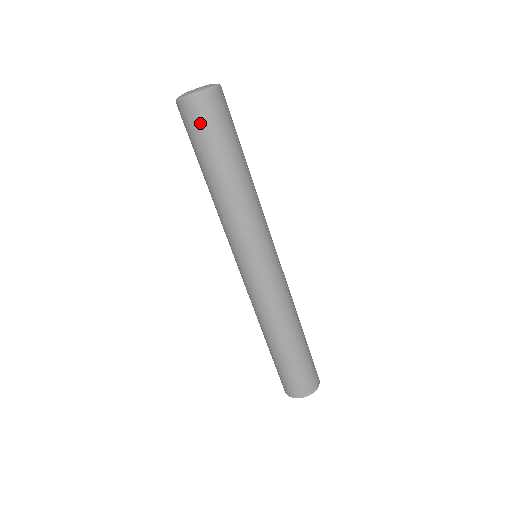
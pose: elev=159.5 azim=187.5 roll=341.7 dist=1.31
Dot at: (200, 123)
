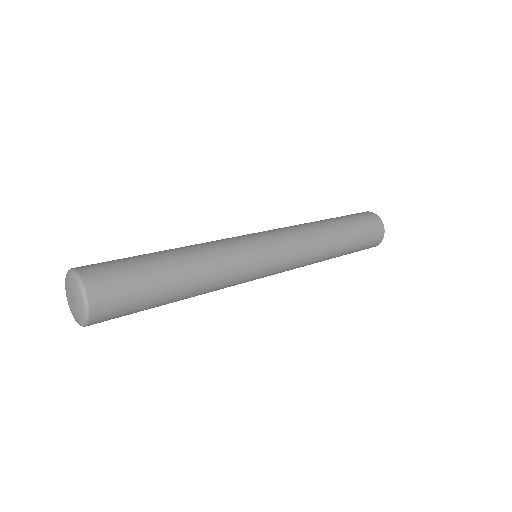
Dot at: occluded
